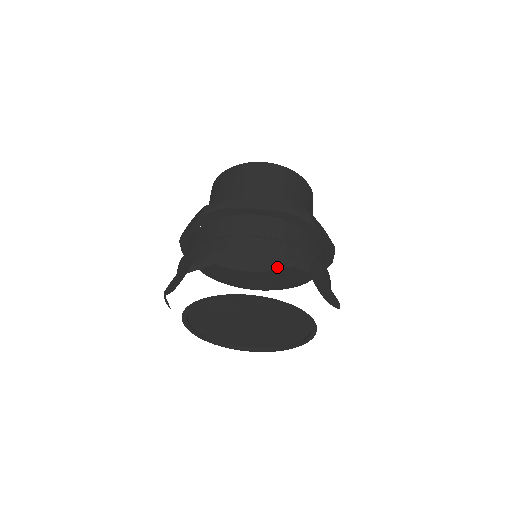
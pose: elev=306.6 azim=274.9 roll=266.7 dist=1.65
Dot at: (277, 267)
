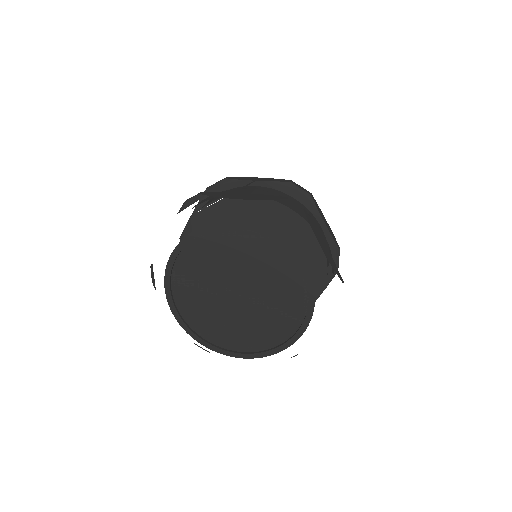
Dot at: (270, 198)
